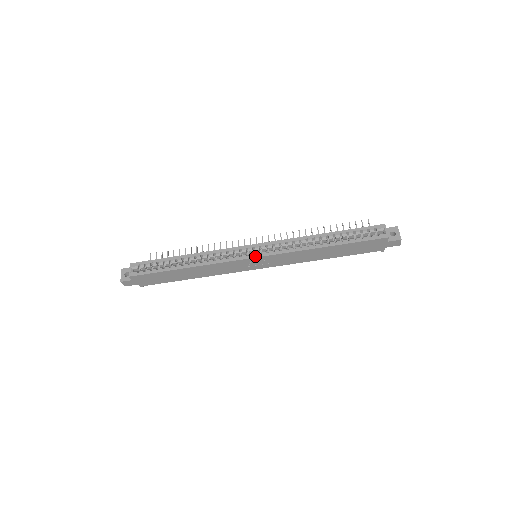
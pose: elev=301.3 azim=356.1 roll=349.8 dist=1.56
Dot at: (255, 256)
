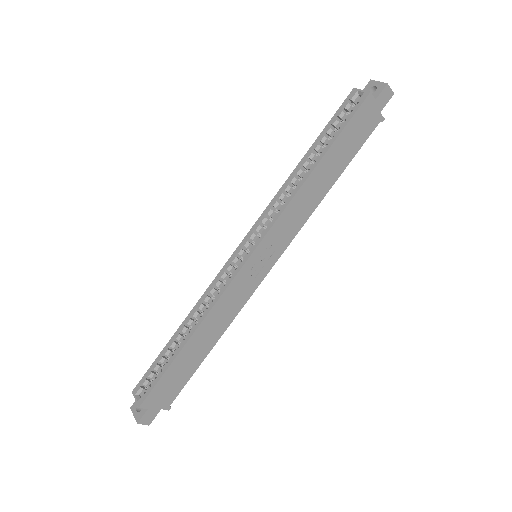
Dot at: (250, 252)
